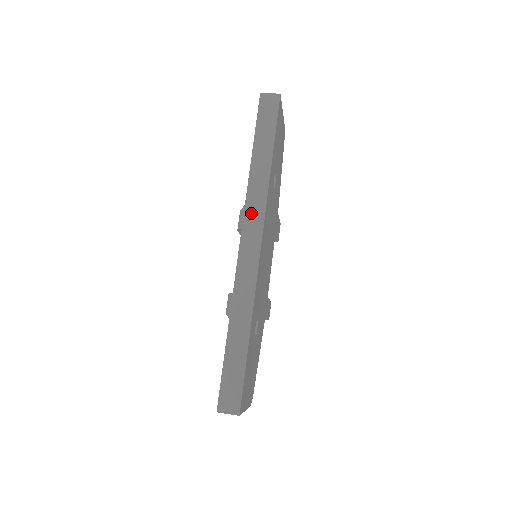
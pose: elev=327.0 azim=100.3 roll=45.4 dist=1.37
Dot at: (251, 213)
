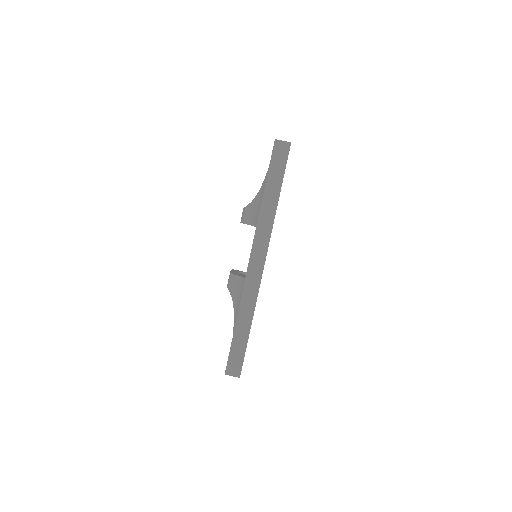
Dot at: (259, 240)
